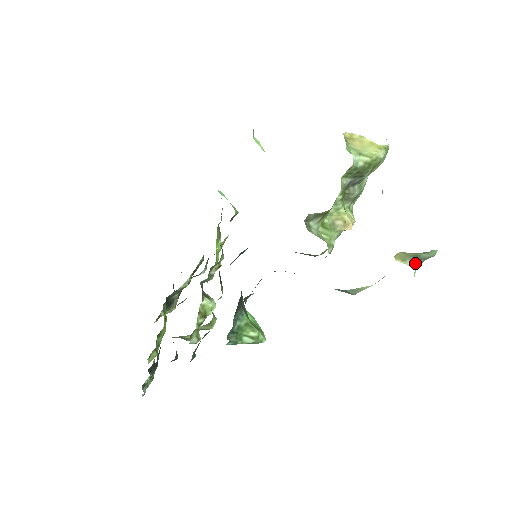
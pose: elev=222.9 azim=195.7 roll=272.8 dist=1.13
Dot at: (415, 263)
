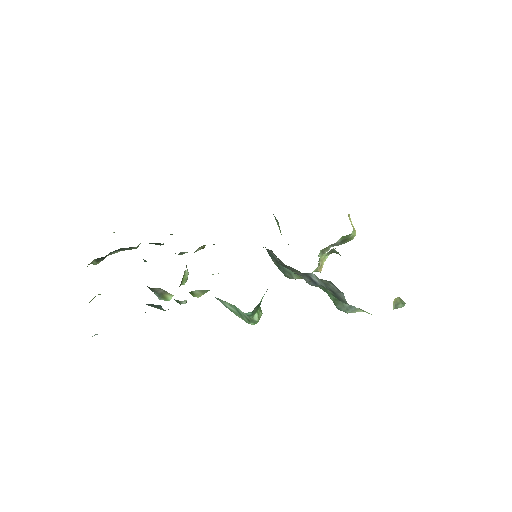
Dot at: (394, 307)
